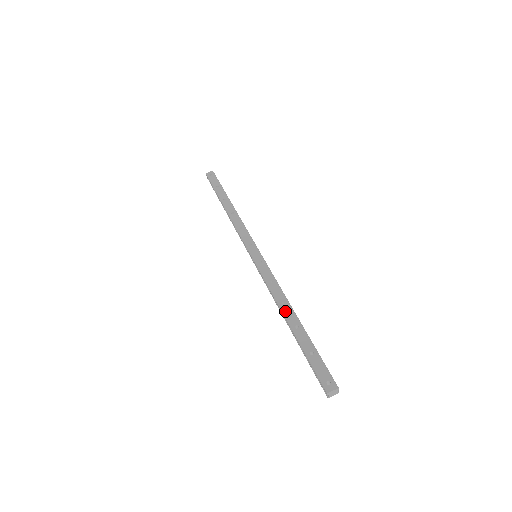
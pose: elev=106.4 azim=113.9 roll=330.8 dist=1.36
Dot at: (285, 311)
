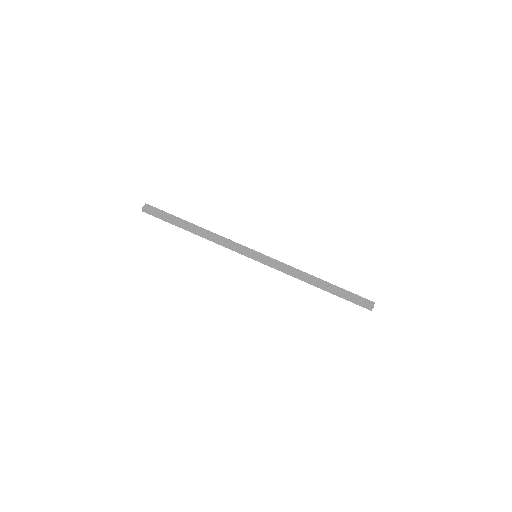
Dot at: (313, 280)
